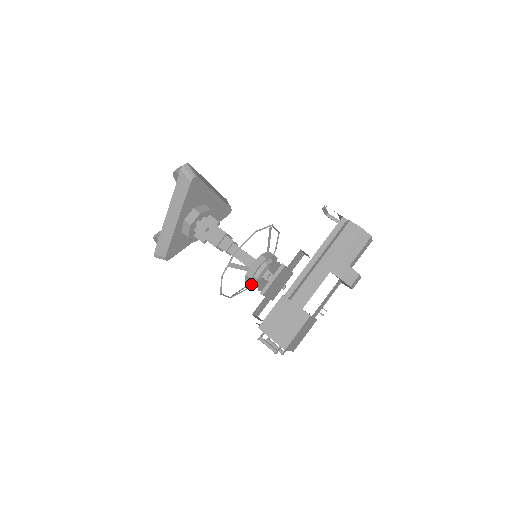
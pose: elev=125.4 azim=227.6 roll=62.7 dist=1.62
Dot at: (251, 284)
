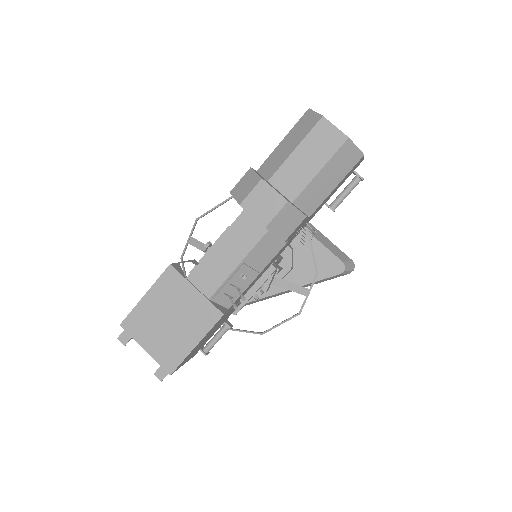
Dot at: occluded
